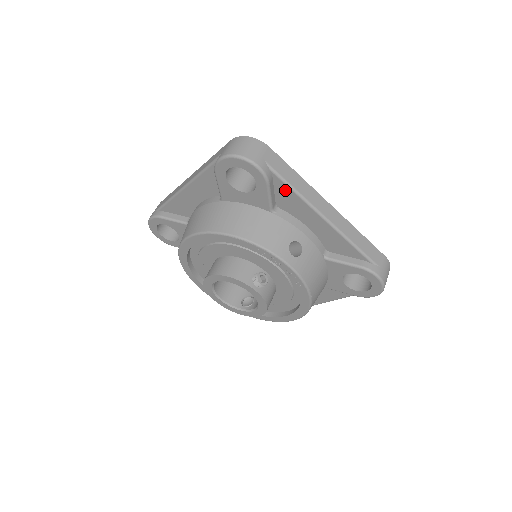
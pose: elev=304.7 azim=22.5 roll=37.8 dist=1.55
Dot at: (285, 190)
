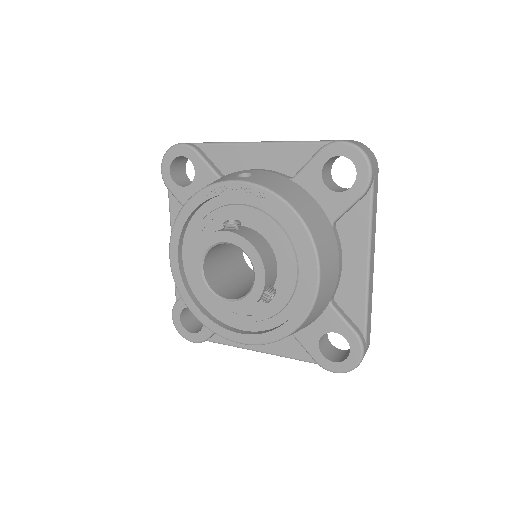
Dot at: (216, 151)
